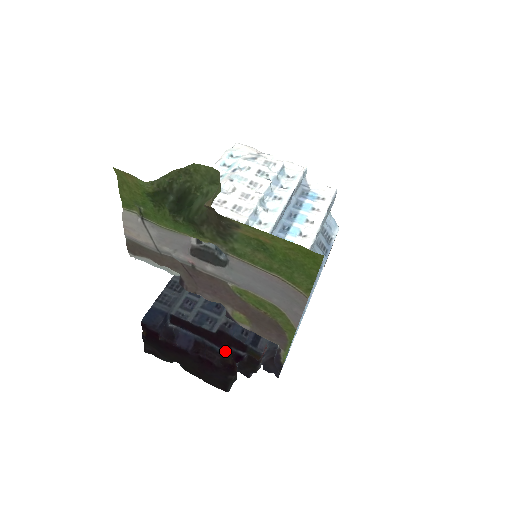
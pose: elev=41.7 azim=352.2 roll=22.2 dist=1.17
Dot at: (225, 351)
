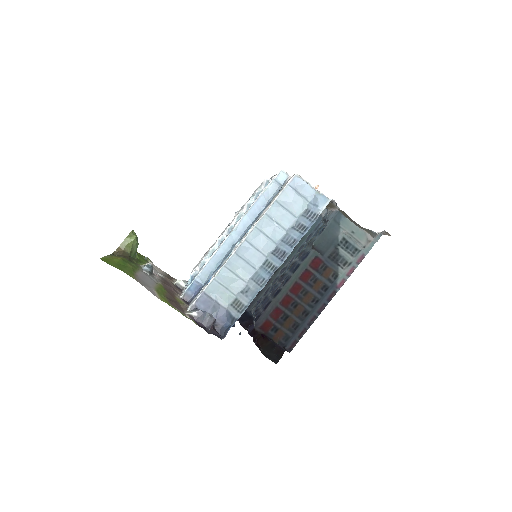
Dot at: occluded
